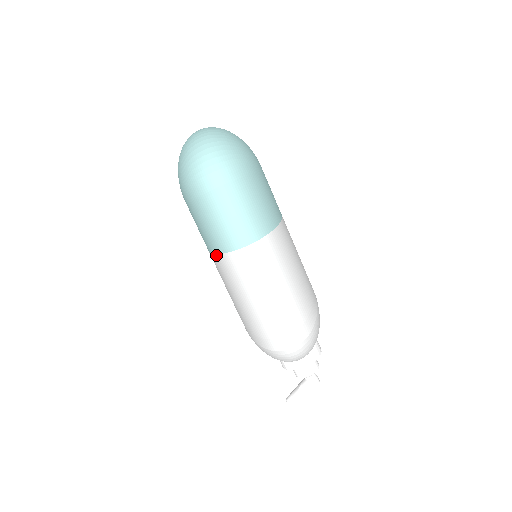
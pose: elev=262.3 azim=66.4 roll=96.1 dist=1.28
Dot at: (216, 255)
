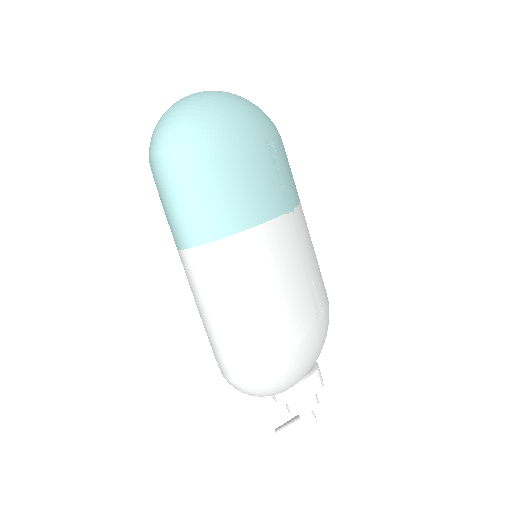
Dot at: occluded
